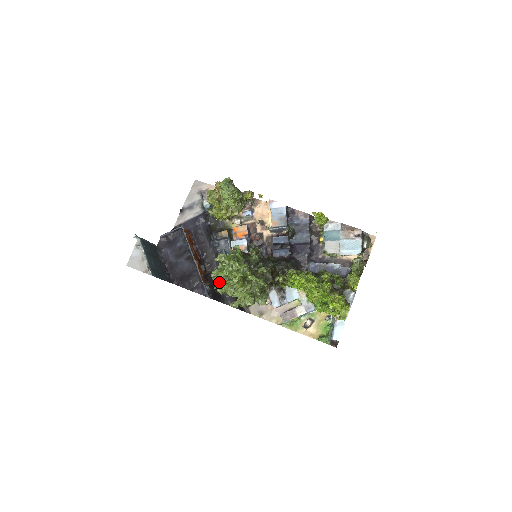
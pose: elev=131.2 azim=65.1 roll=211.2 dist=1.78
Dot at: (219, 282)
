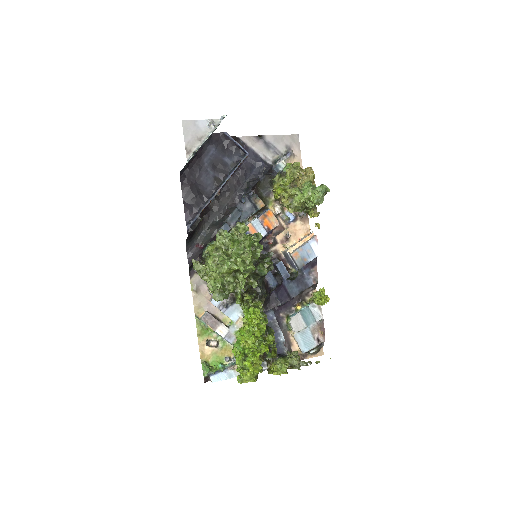
Dot at: (218, 243)
